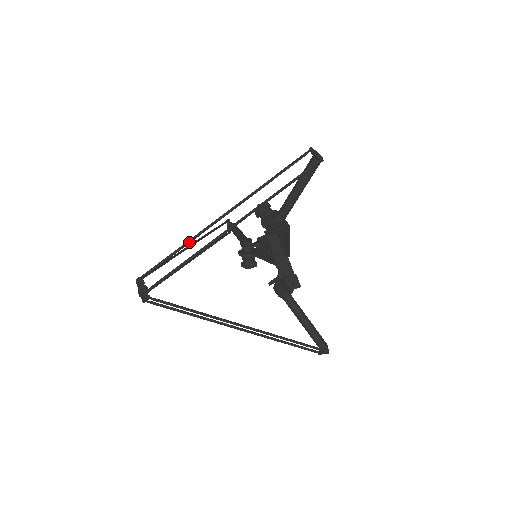
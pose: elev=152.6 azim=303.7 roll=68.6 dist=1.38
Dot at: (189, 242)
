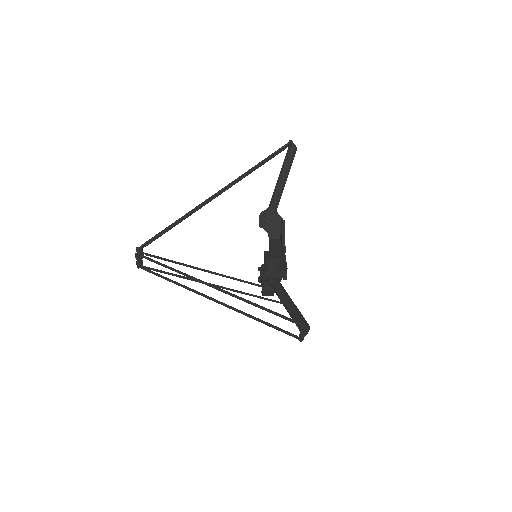
Dot at: occluded
